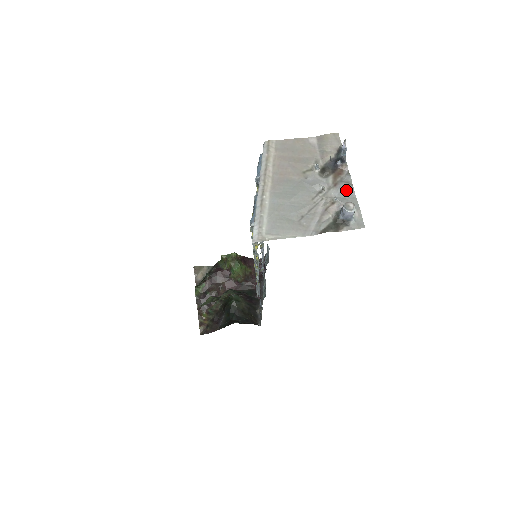
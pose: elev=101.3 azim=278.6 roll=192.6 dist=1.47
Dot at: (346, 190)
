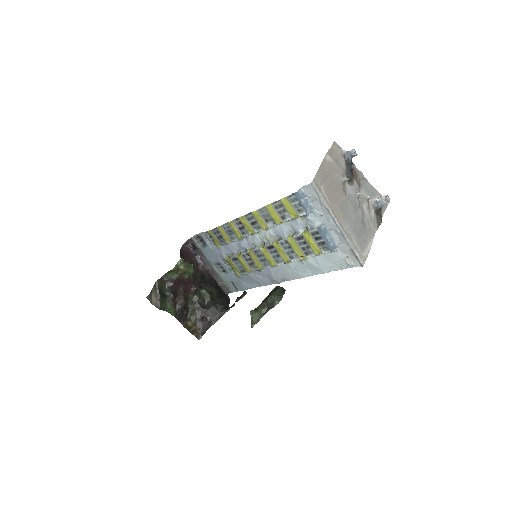
Dot at: (366, 185)
